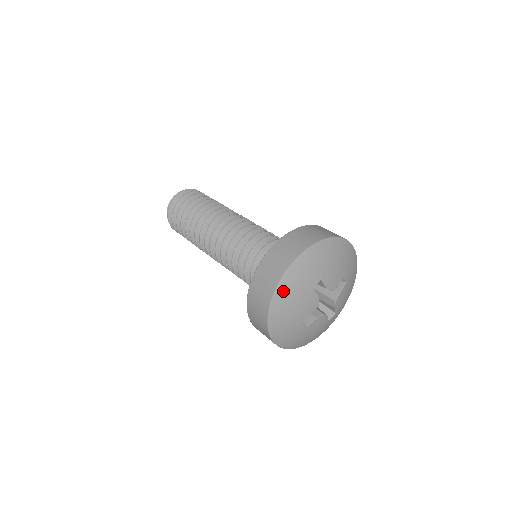
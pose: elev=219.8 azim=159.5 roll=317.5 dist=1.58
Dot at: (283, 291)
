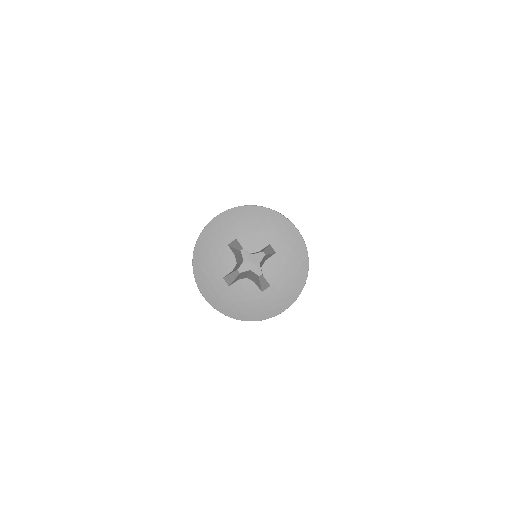
Dot at: (201, 244)
